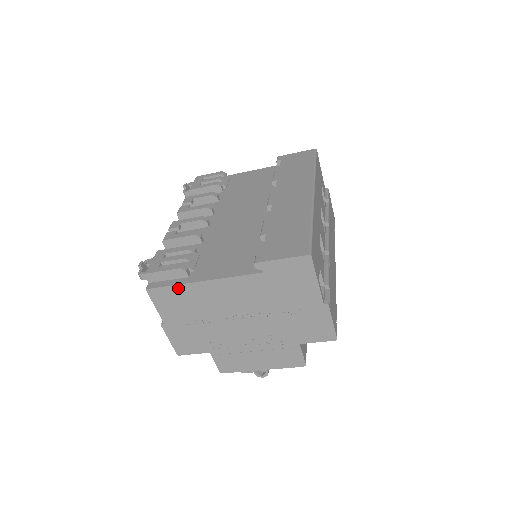
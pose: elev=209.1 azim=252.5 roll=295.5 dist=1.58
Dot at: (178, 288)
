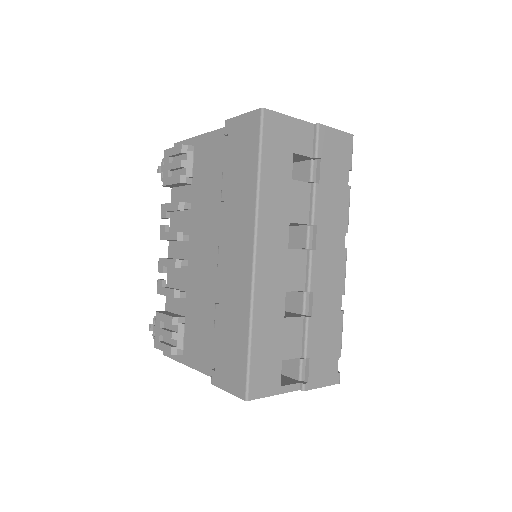
Dot at: occluded
